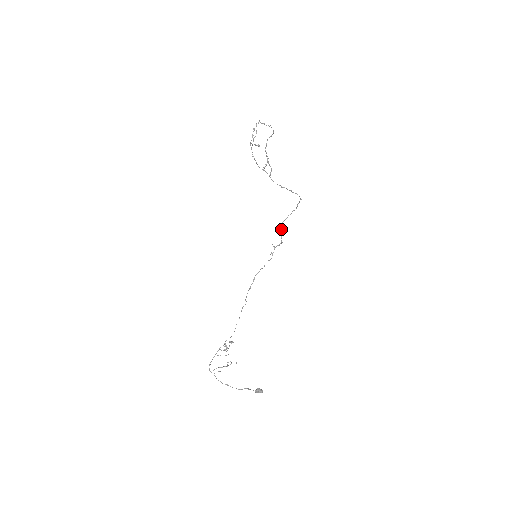
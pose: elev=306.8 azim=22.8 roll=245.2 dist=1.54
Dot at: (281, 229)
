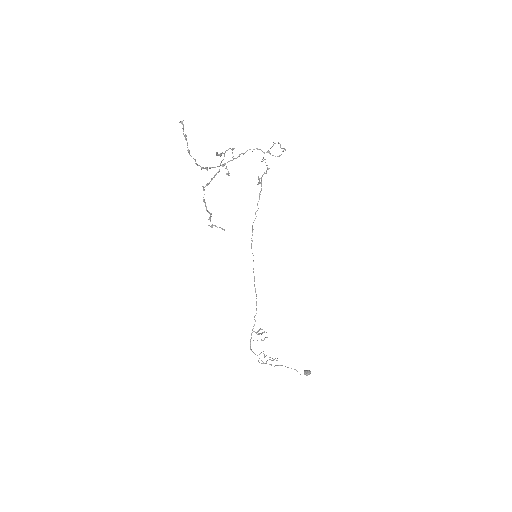
Dot at: (263, 160)
